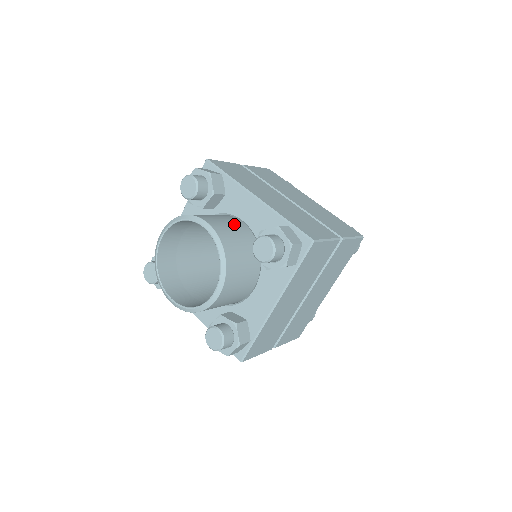
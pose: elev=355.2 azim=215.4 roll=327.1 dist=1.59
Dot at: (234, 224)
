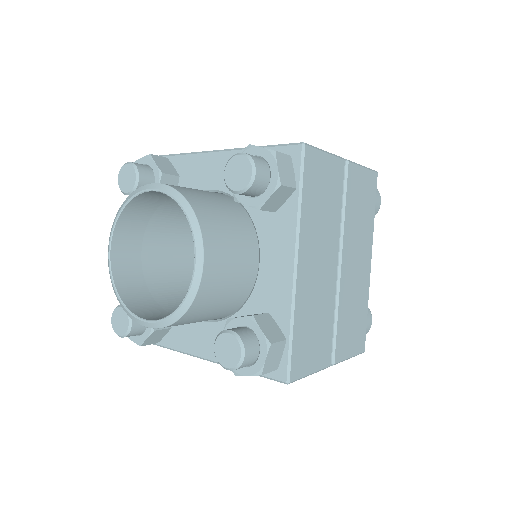
Dot at: (197, 189)
